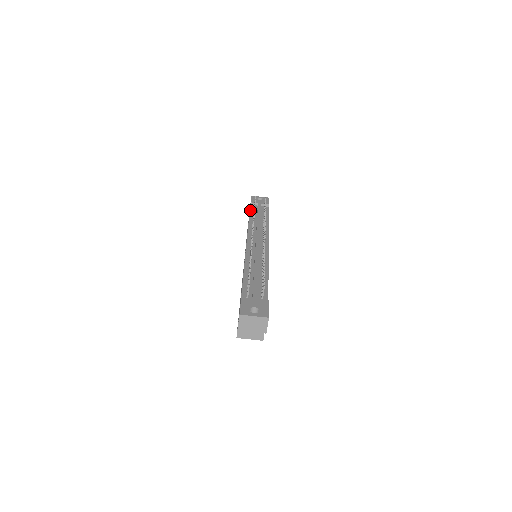
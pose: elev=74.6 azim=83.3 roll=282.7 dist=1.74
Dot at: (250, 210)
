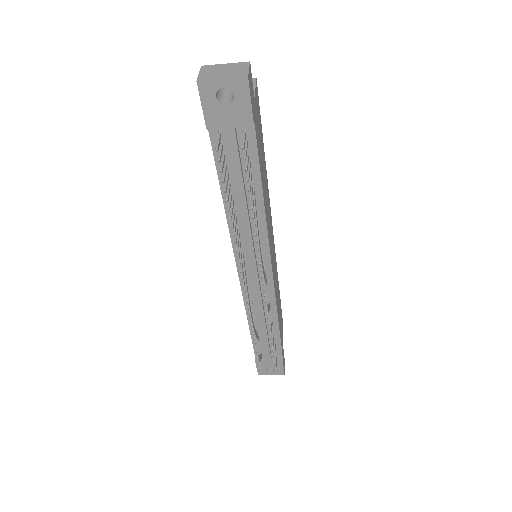
Dot at: (214, 160)
